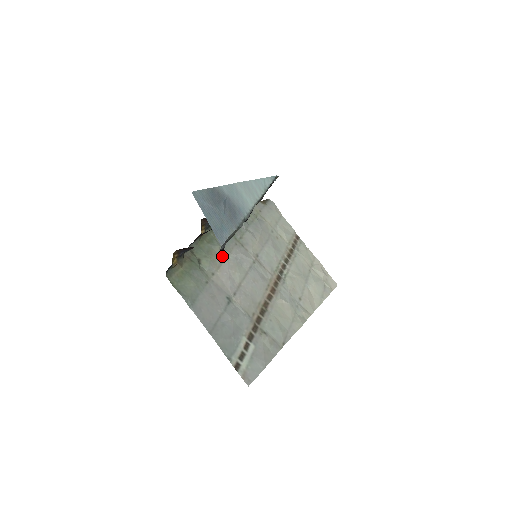
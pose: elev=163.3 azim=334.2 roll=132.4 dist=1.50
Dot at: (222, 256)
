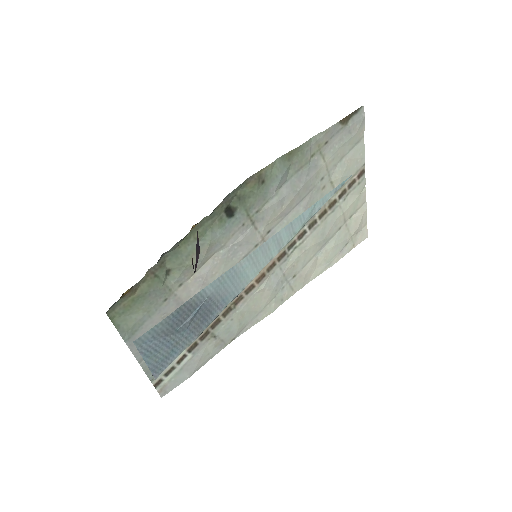
Dot at: (208, 255)
